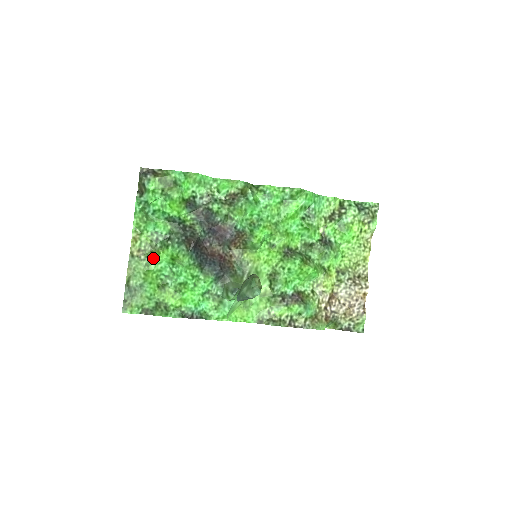
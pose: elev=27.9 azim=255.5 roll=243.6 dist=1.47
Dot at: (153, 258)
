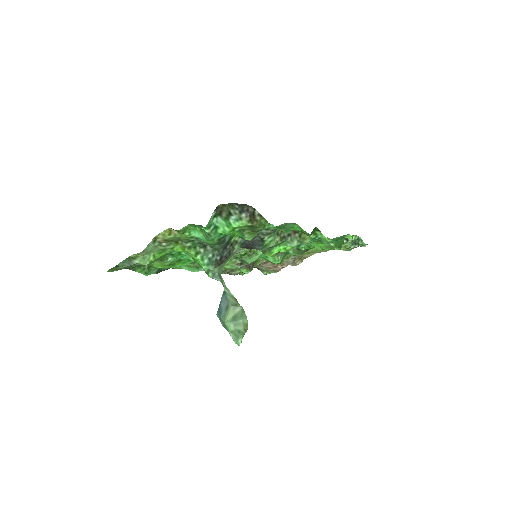
Dot at: (174, 248)
